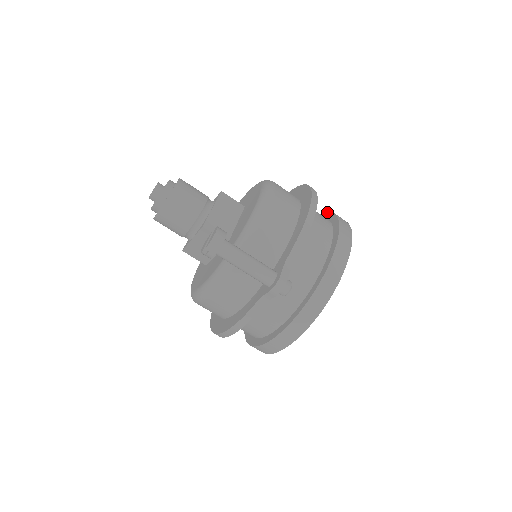
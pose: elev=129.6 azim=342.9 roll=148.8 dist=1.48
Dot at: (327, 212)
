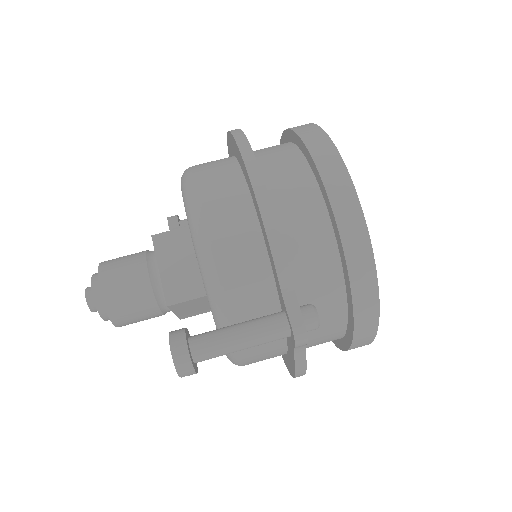
Dot at: (288, 130)
